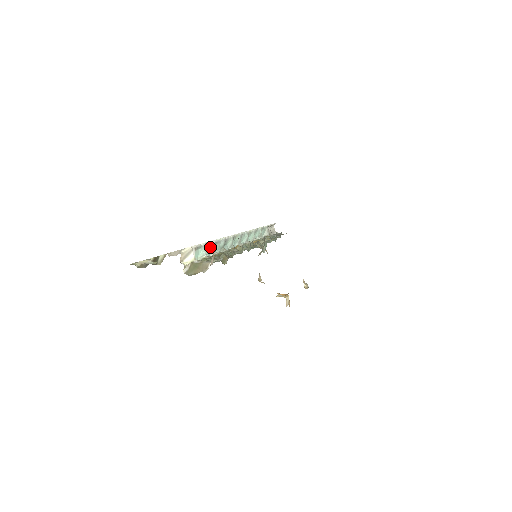
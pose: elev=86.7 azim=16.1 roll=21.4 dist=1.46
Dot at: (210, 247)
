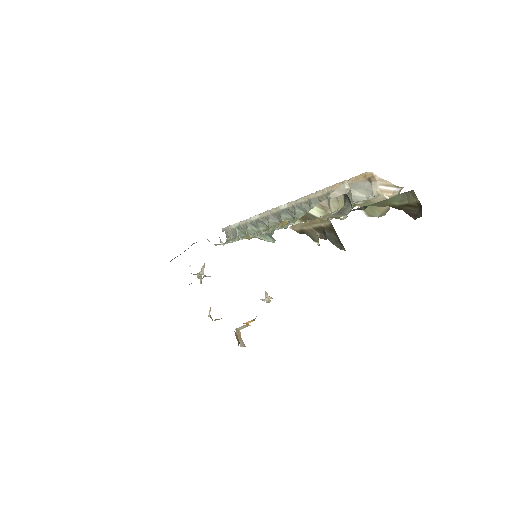
Dot at: occluded
